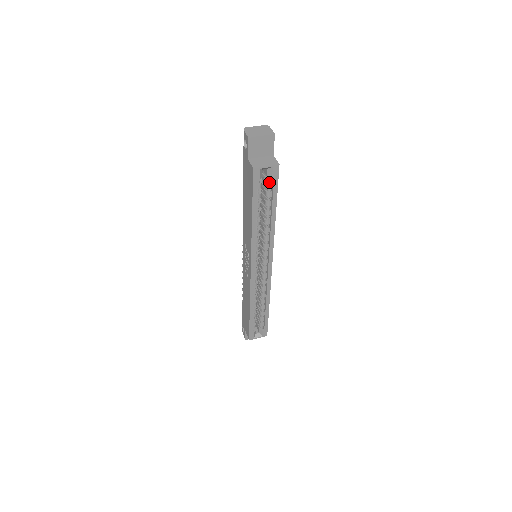
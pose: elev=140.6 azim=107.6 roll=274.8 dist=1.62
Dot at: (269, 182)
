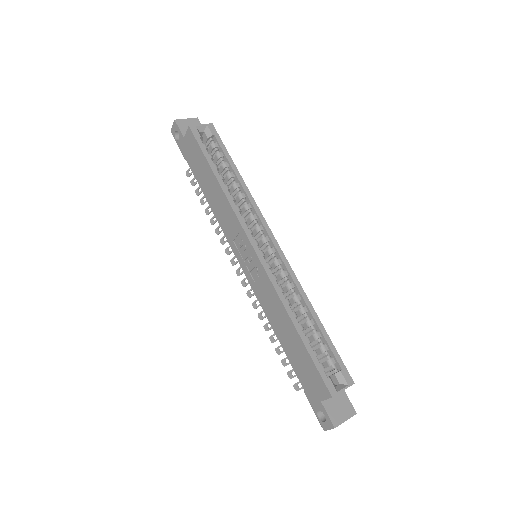
Dot at: (213, 143)
